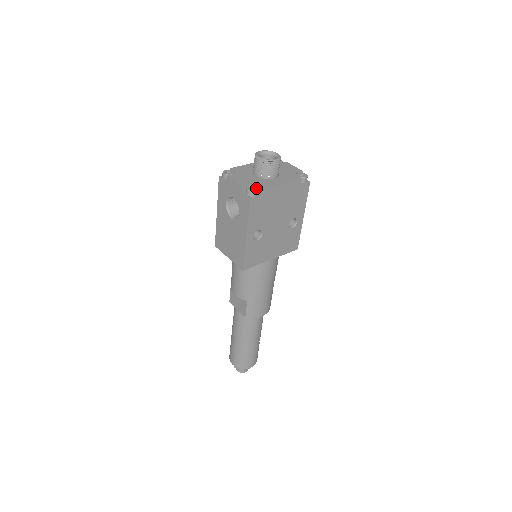
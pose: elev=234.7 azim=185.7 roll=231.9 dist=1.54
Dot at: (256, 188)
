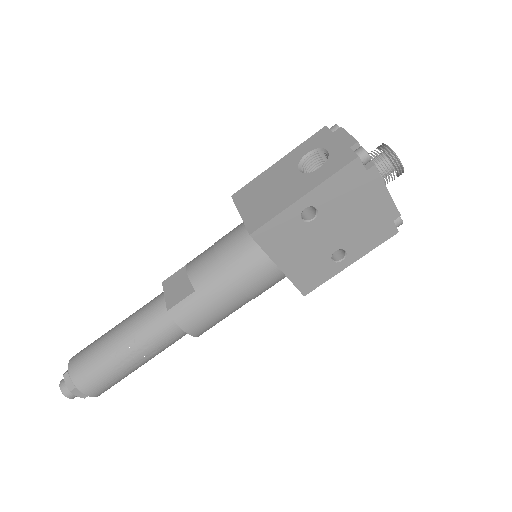
Dot at: (370, 158)
